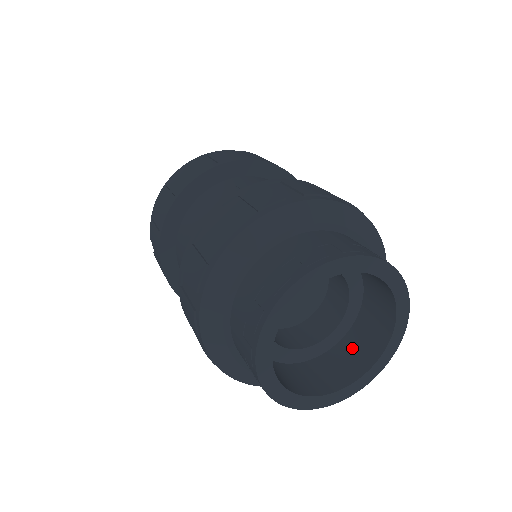
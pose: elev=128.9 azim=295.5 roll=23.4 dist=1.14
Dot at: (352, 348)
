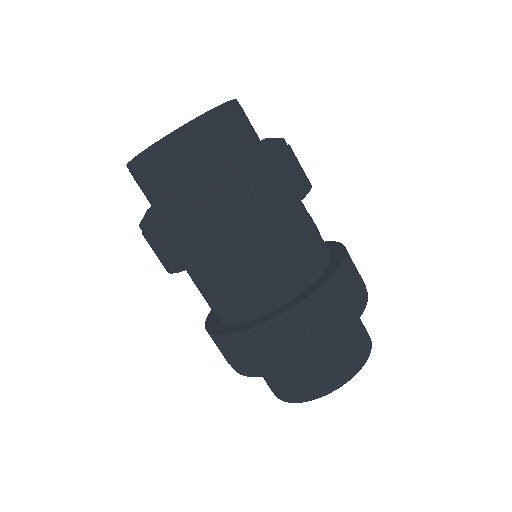
Dot at: occluded
